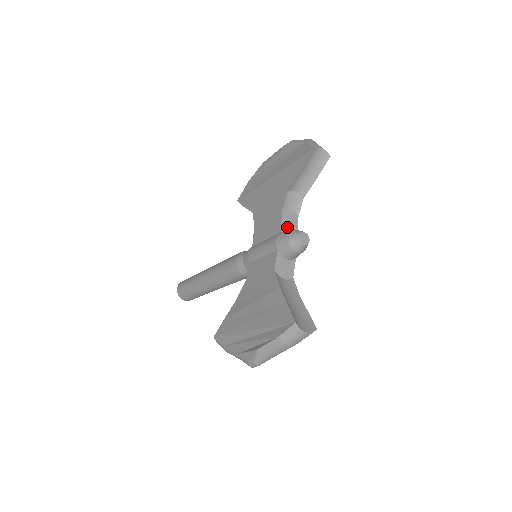
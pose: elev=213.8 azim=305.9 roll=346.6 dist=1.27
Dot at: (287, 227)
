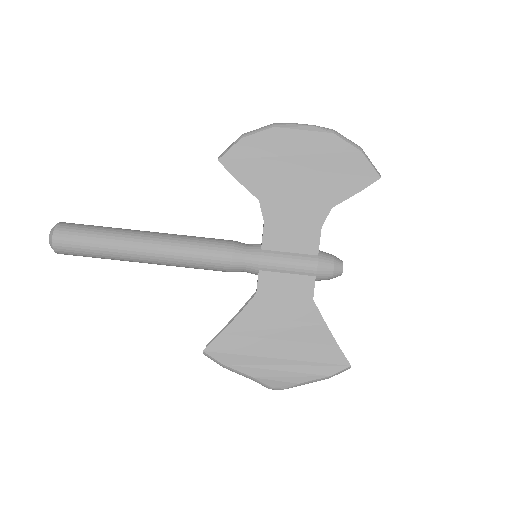
Dot at: (318, 245)
